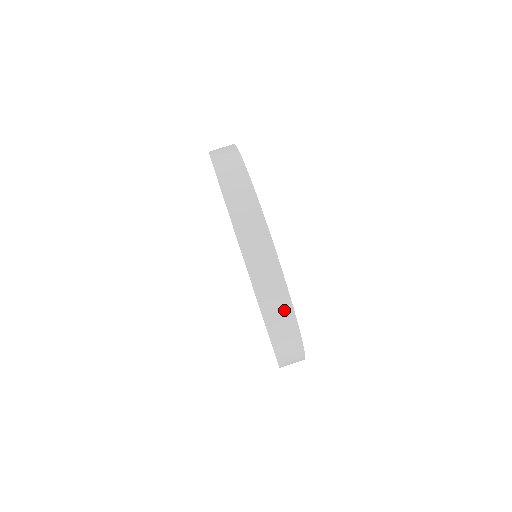
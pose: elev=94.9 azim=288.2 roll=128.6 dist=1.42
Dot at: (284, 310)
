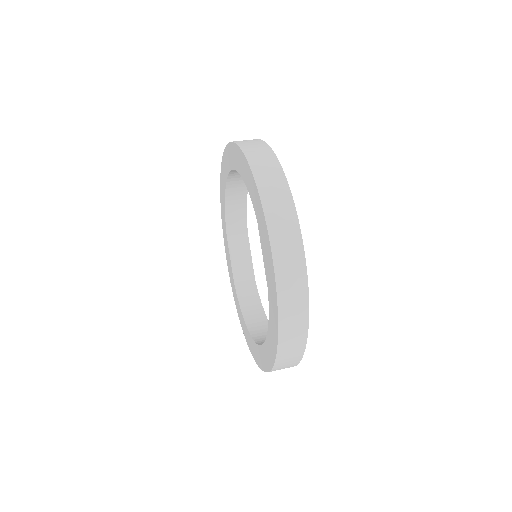
Dot at: (283, 199)
